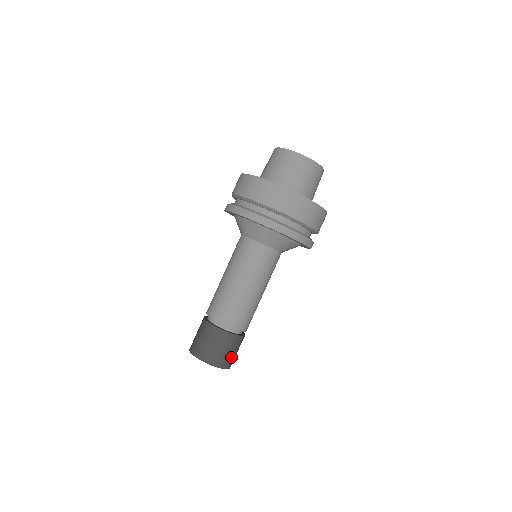
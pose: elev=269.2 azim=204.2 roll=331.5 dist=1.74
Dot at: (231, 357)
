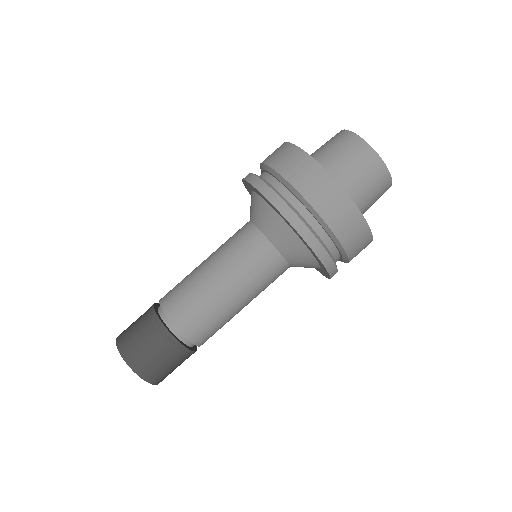
Dot at: (171, 372)
